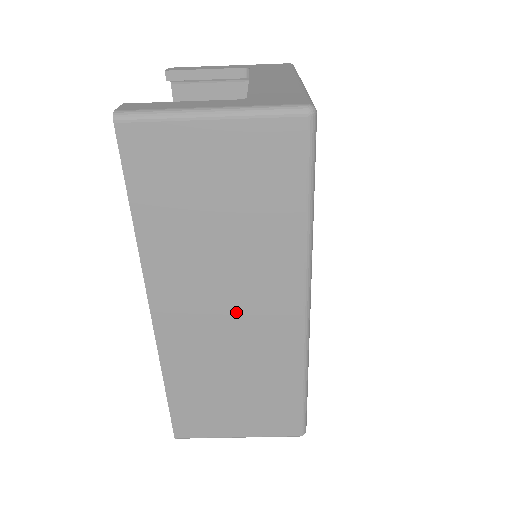
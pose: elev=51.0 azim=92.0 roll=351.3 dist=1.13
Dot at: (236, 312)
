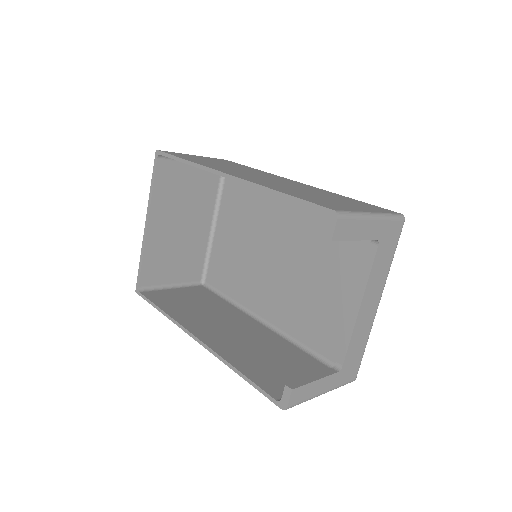
Dot at: occluded
